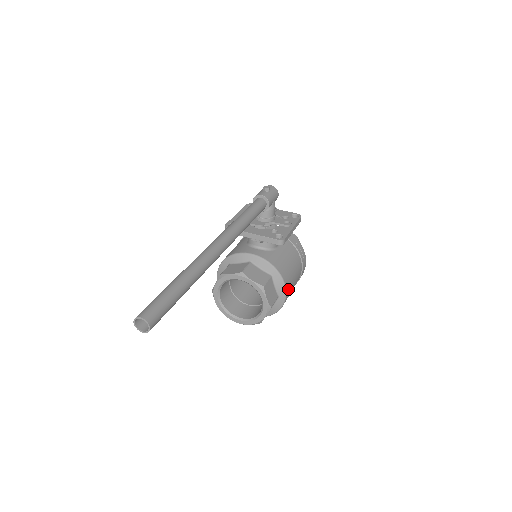
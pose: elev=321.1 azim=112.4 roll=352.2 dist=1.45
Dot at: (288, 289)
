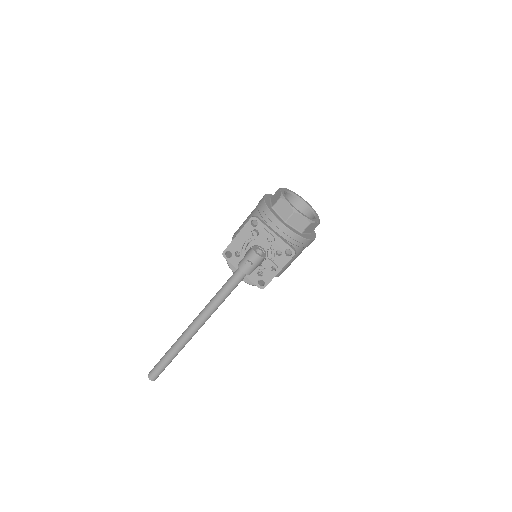
Dot at: occluded
